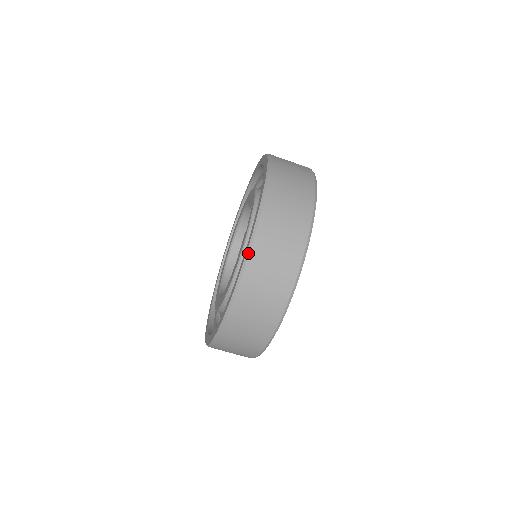
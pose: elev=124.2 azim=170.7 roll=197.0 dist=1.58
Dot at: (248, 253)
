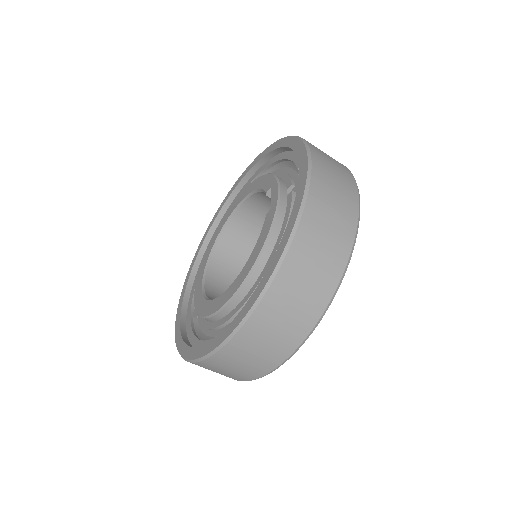
Dot at: (299, 219)
